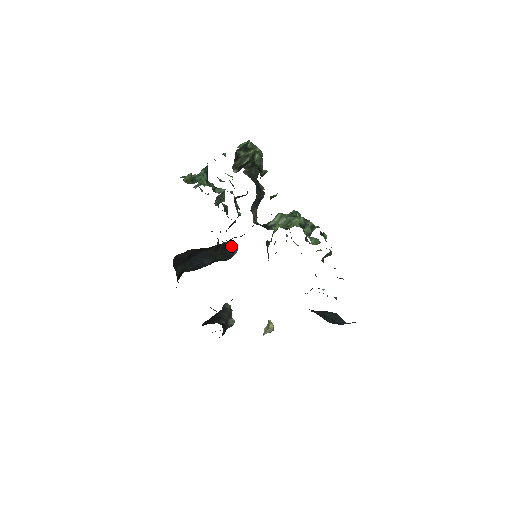
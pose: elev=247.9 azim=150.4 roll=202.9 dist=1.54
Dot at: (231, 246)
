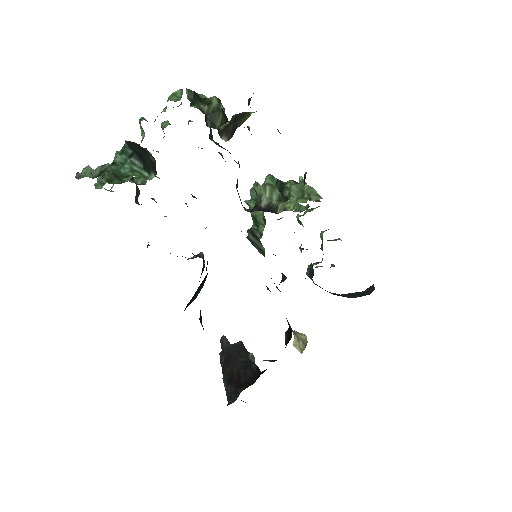
Dot at: (198, 256)
